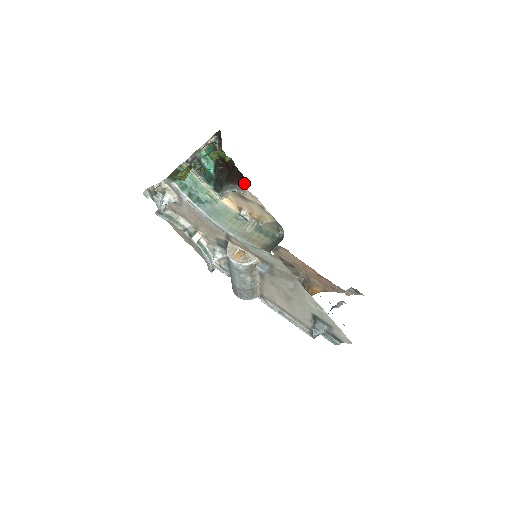
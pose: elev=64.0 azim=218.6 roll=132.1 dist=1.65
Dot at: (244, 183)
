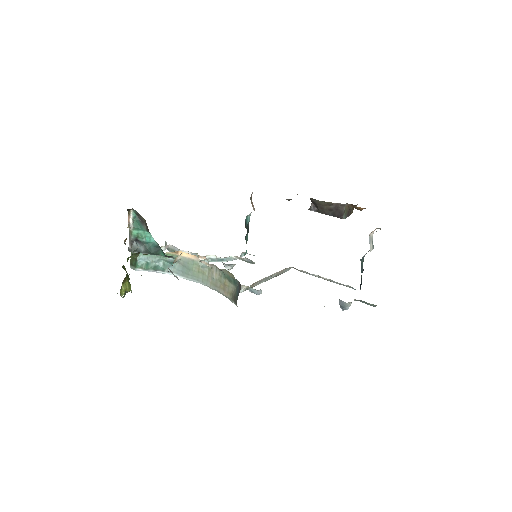
Dot at: occluded
